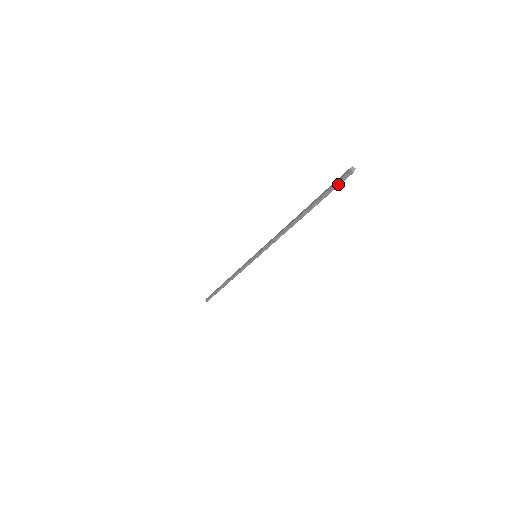
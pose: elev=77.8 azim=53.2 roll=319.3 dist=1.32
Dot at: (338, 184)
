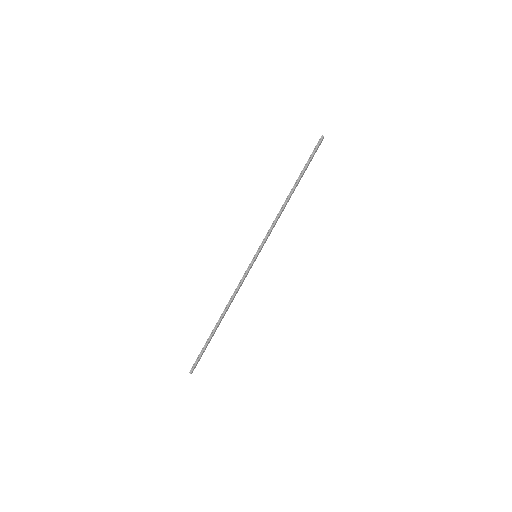
Dot at: (316, 148)
